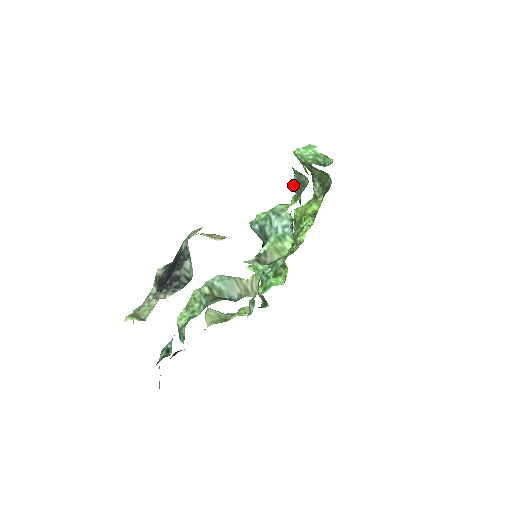
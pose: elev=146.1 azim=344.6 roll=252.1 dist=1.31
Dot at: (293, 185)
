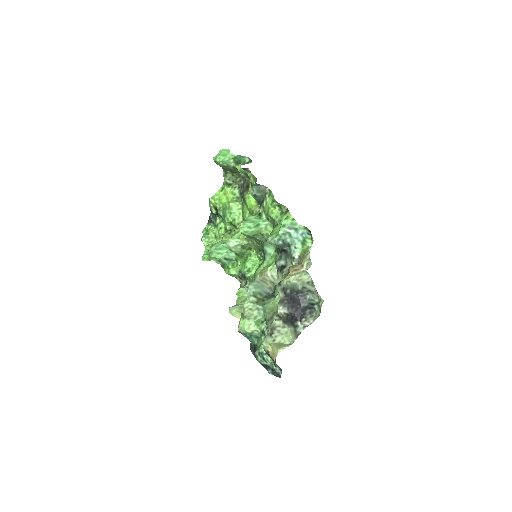
Dot at: (251, 194)
